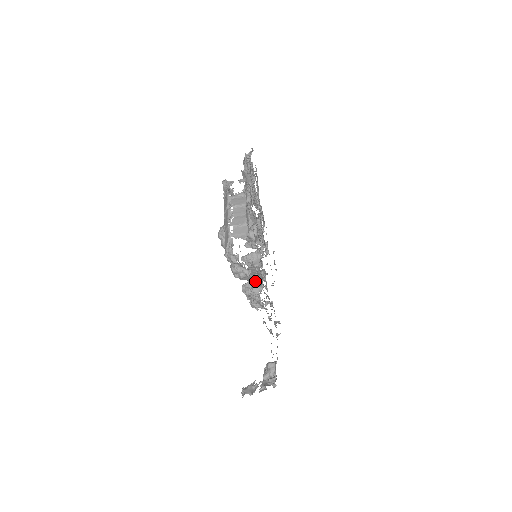
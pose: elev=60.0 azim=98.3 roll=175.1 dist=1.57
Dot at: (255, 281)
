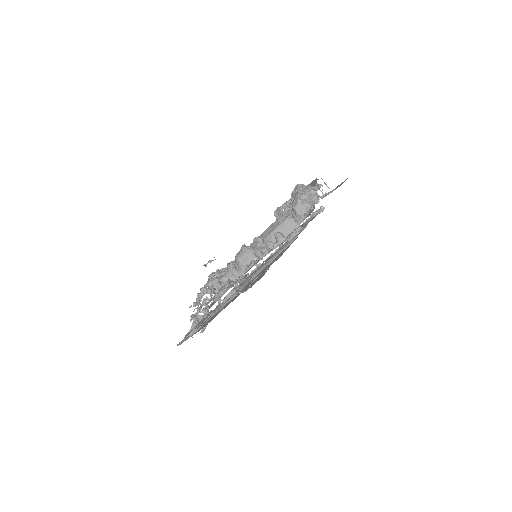
Dot at: occluded
